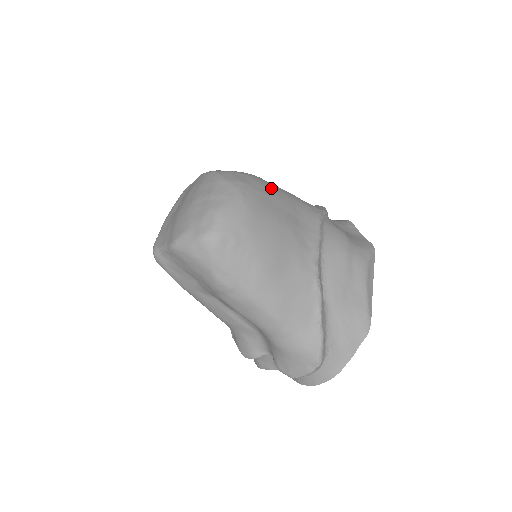
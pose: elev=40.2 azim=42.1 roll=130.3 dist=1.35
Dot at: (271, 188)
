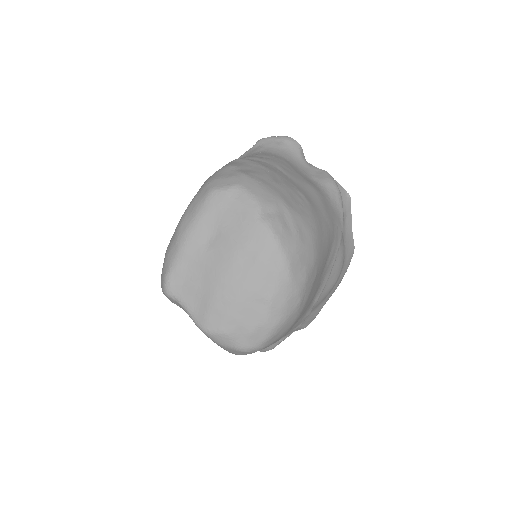
Dot at: (322, 254)
